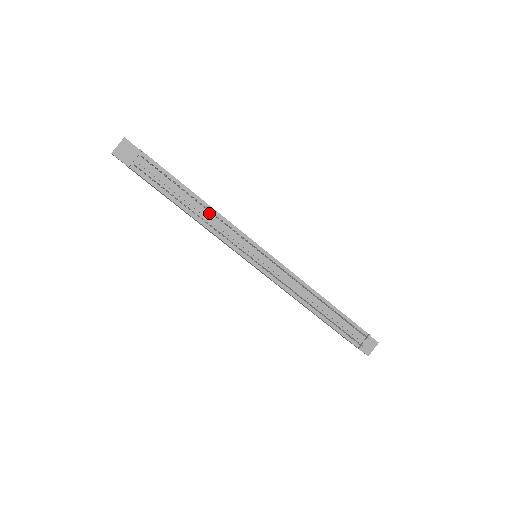
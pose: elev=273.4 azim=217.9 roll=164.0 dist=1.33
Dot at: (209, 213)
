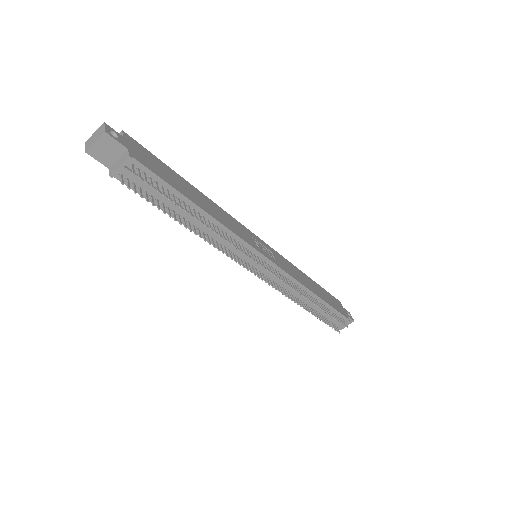
Dot at: (212, 226)
